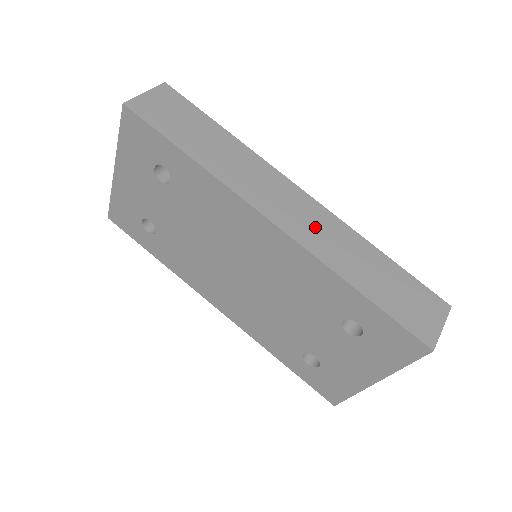
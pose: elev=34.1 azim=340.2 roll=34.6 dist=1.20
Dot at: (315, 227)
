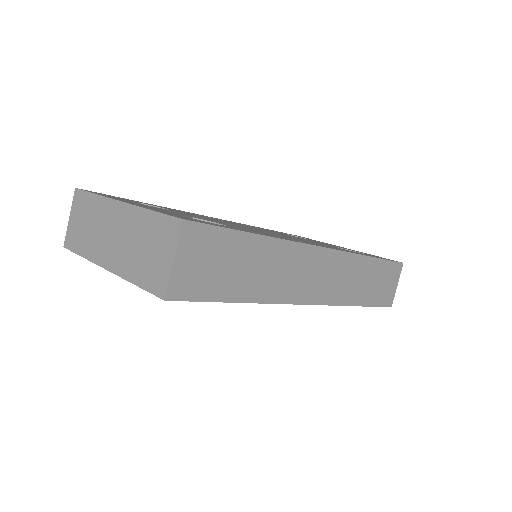
Dot at: (336, 279)
